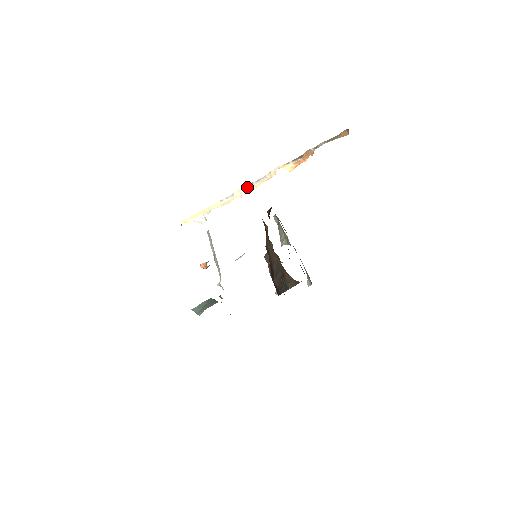
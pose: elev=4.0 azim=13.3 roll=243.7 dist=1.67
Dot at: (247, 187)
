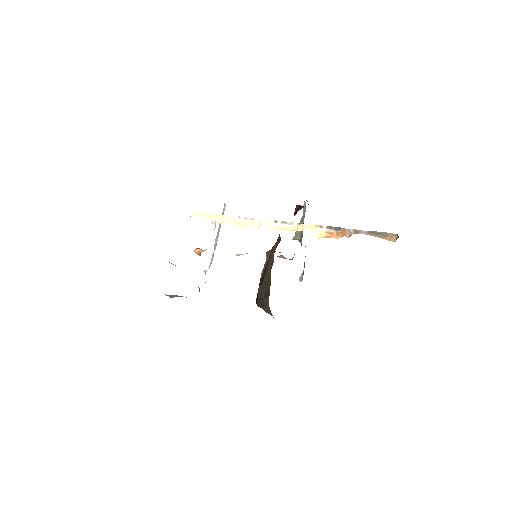
Dot at: (269, 223)
